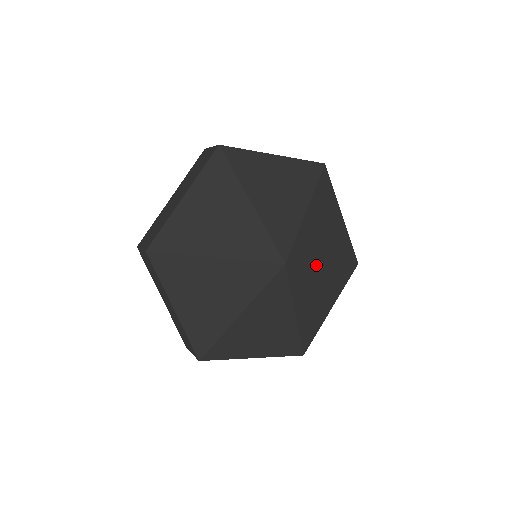
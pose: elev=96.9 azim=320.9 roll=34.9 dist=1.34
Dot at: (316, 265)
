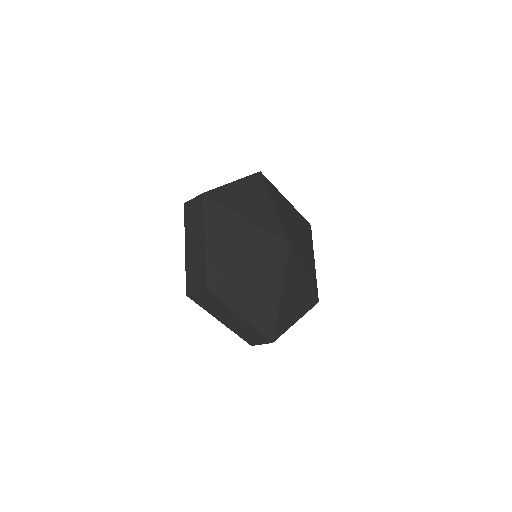
Dot at: (301, 269)
